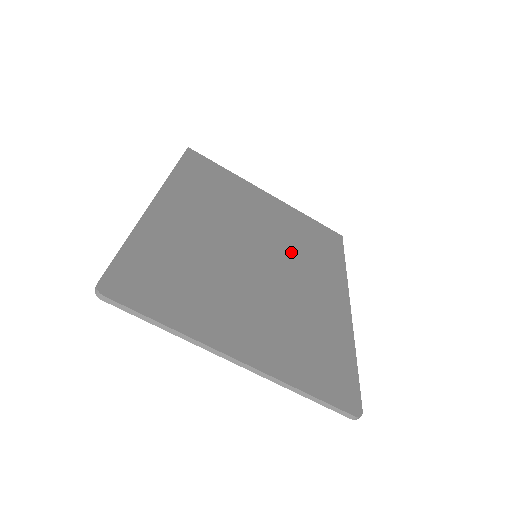
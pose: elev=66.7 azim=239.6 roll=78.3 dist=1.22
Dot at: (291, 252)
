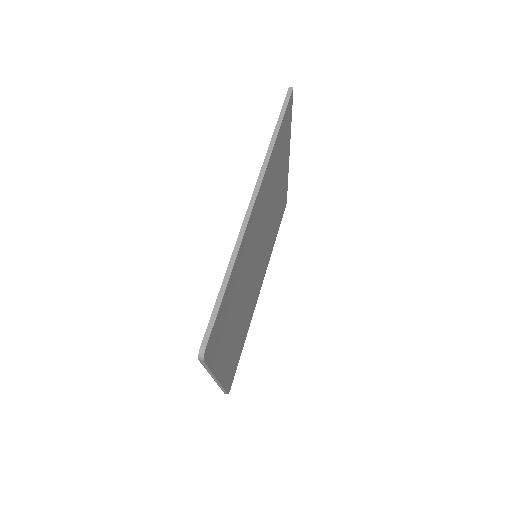
Dot at: (267, 243)
